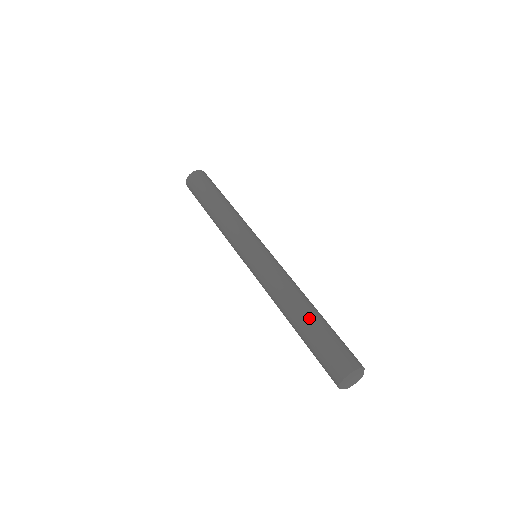
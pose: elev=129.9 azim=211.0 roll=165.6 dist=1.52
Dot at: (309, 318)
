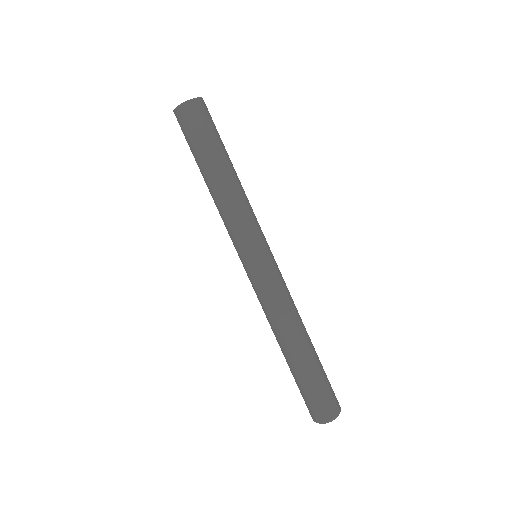
Dot at: (303, 359)
